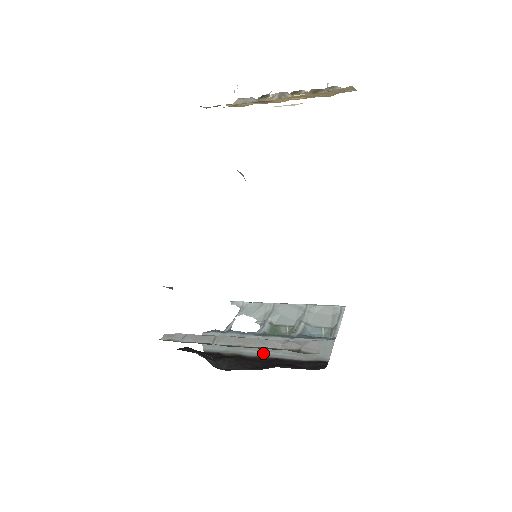
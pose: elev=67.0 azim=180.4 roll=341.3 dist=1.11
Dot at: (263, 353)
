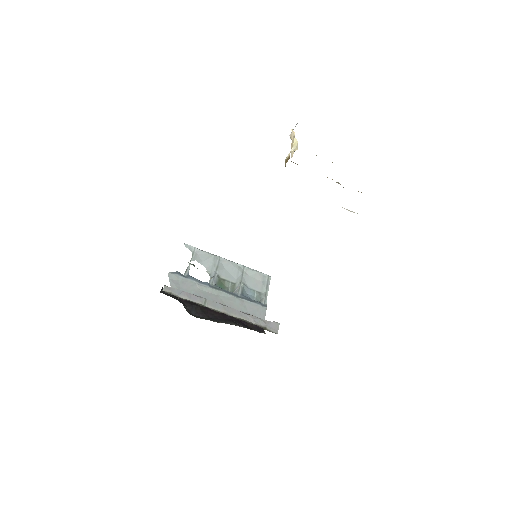
Dot at: occluded
